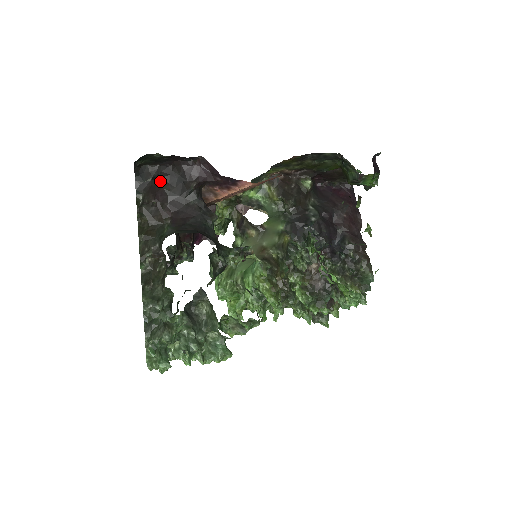
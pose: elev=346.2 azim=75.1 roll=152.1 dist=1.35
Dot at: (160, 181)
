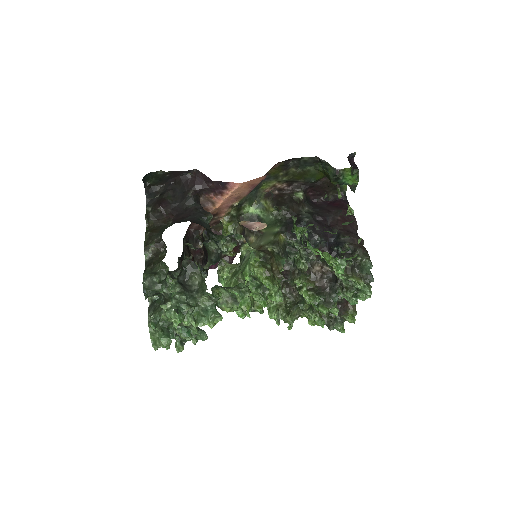
Dot at: (165, 195)
